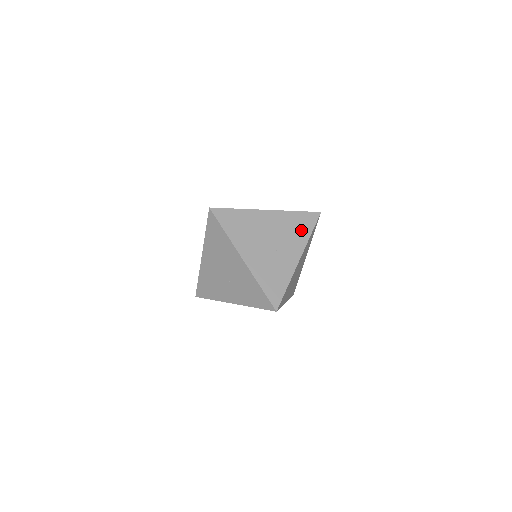
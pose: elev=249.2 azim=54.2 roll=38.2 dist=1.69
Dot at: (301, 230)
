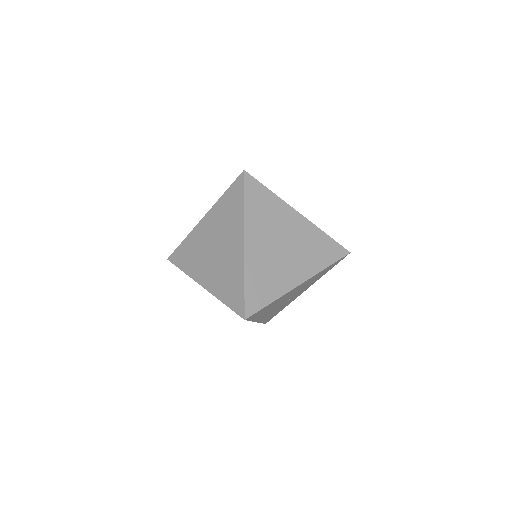
Dot at: (321, 275)
